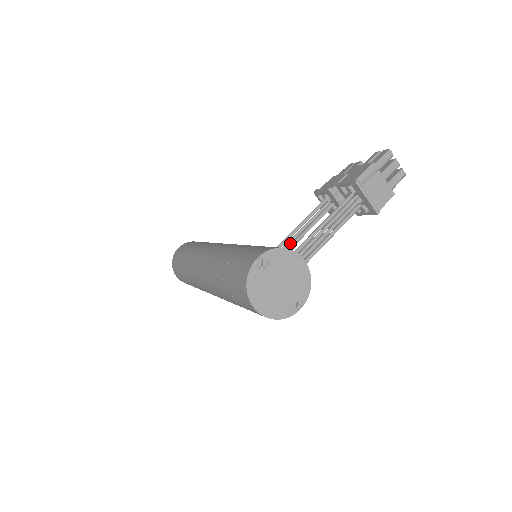
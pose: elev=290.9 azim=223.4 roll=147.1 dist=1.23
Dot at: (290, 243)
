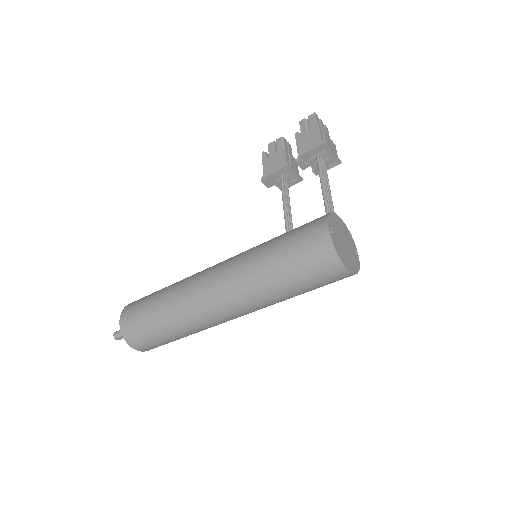
Dot at: (290, 222)
